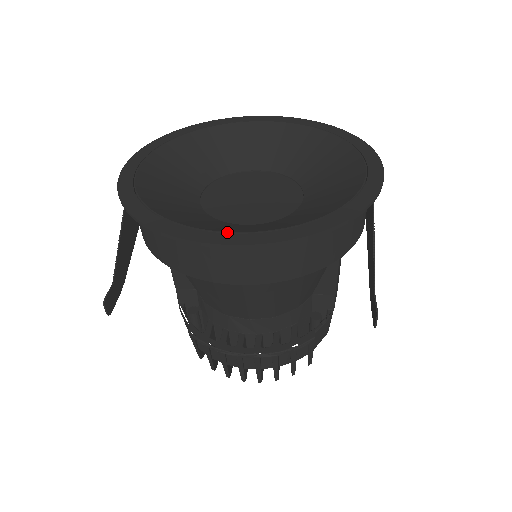
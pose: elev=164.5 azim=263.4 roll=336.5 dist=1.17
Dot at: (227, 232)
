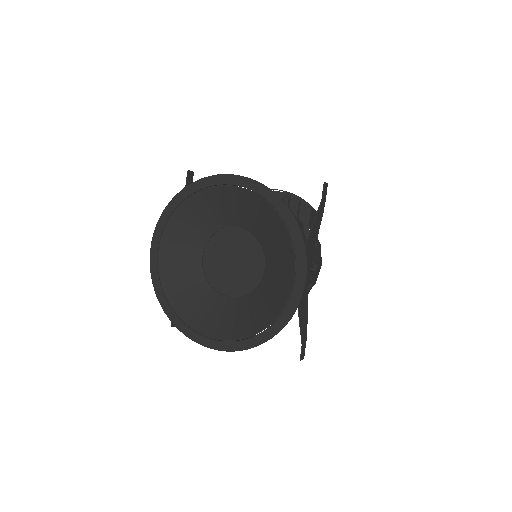
Dot at: (210, 338)
